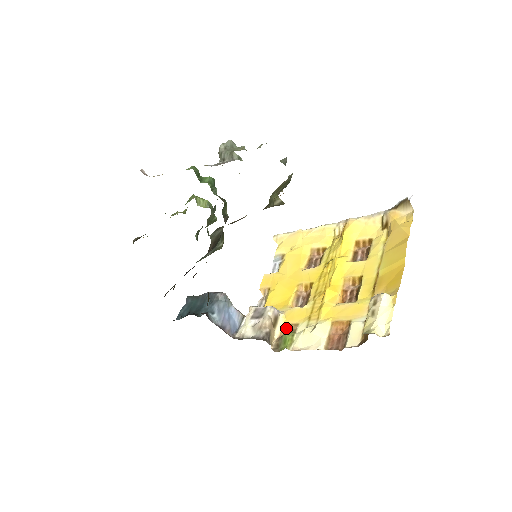
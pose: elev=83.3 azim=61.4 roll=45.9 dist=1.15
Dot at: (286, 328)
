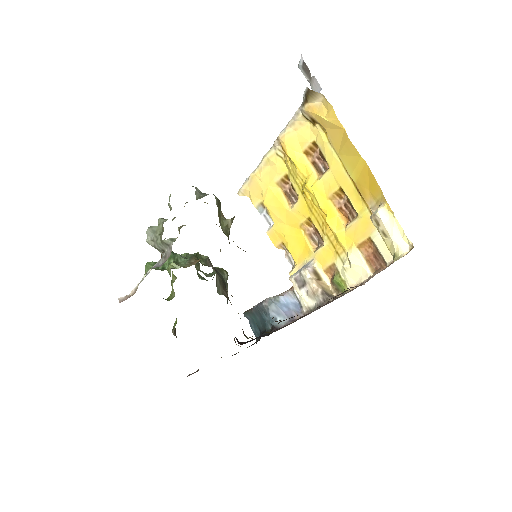
Dot at: (328, 271)
